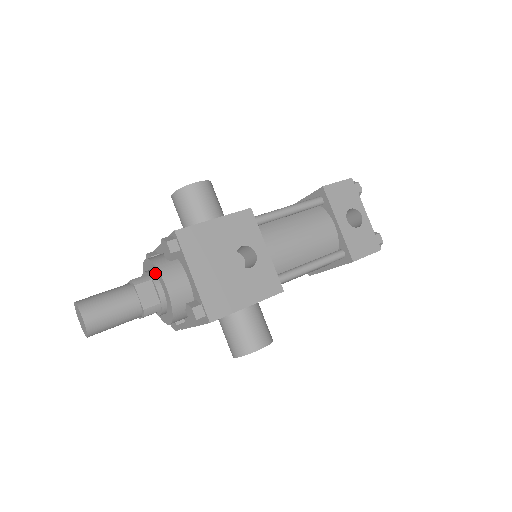
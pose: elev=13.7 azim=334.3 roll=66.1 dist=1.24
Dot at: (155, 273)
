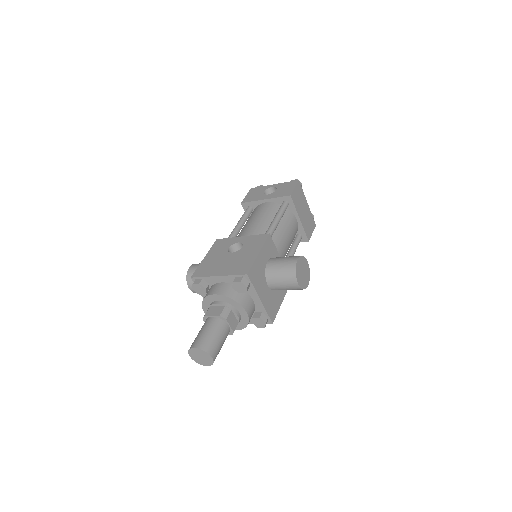
Dot at: (209, 304)
